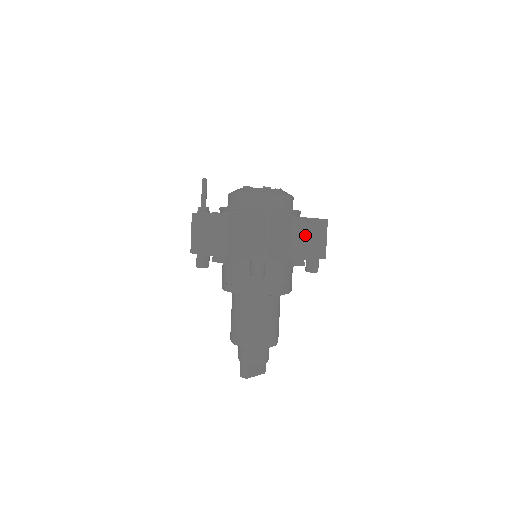
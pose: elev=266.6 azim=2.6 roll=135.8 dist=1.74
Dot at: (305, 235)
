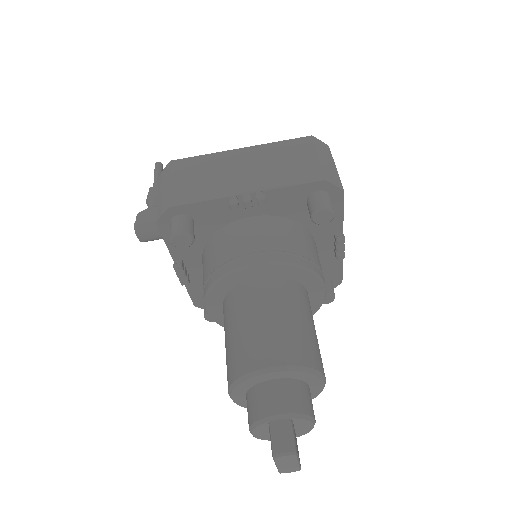
Dot at: occluded
